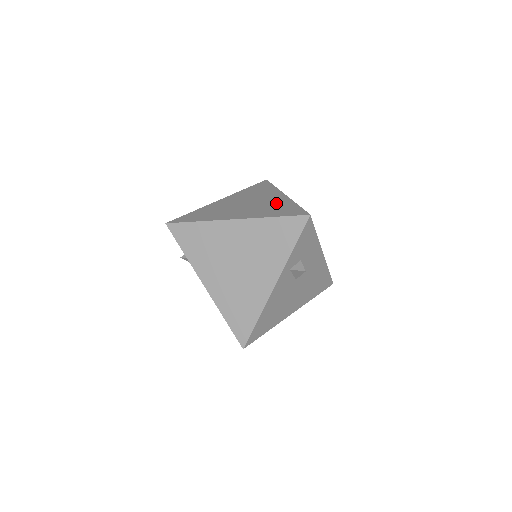
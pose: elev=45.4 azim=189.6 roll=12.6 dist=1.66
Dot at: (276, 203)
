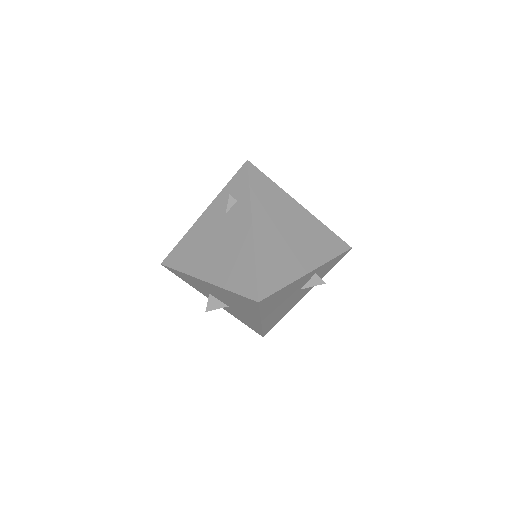
Dot at: occluded
